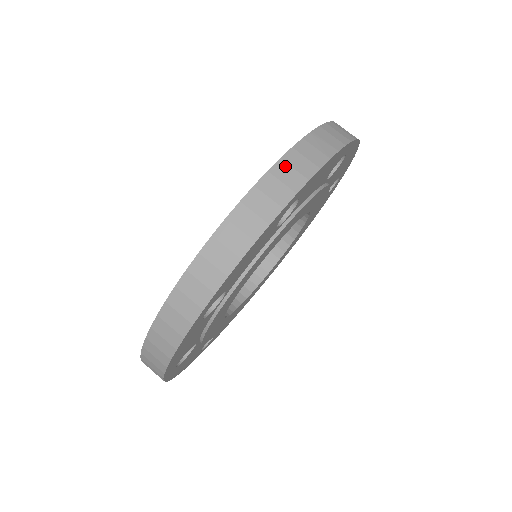
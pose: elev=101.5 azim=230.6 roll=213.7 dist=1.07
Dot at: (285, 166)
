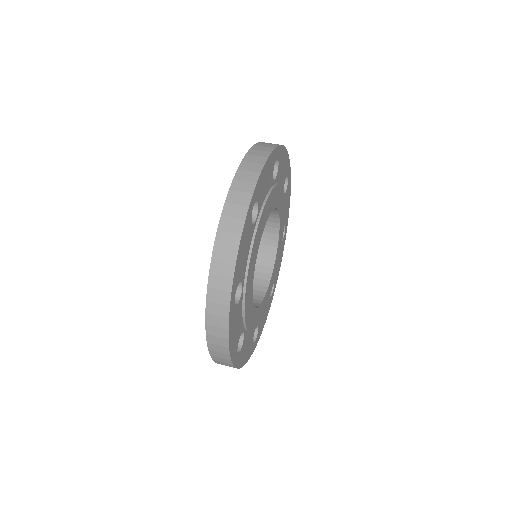
Dot at: occluded
